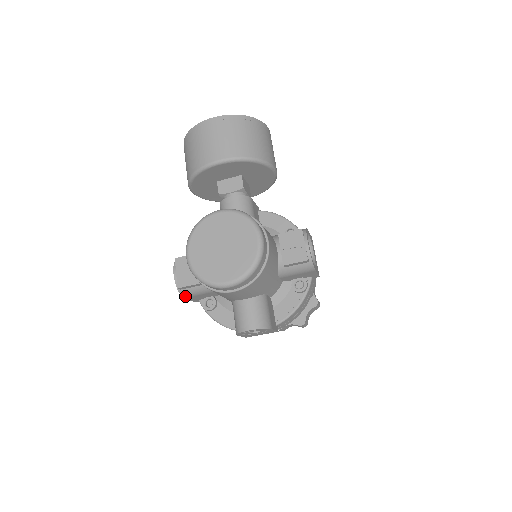
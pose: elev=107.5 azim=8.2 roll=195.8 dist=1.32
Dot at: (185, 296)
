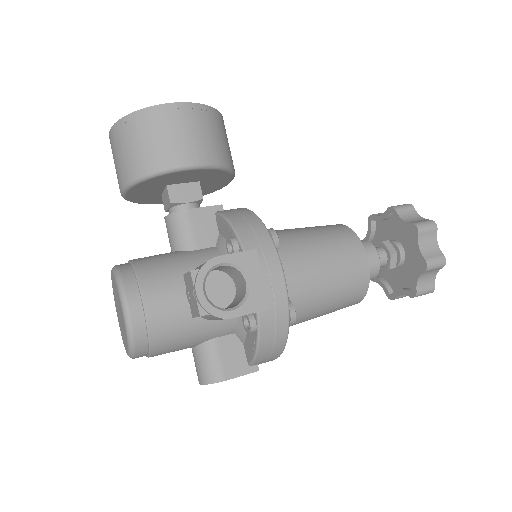
Dot at: occluded
